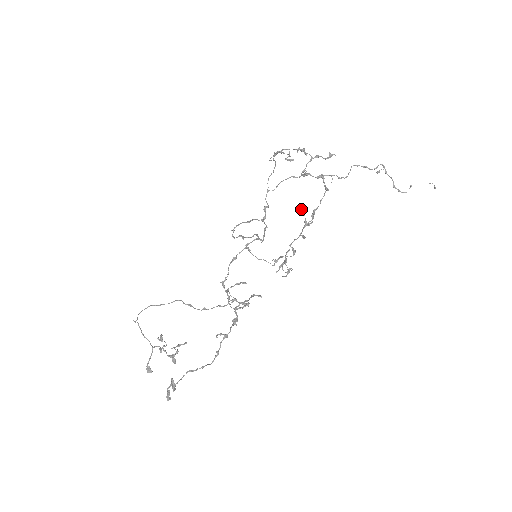
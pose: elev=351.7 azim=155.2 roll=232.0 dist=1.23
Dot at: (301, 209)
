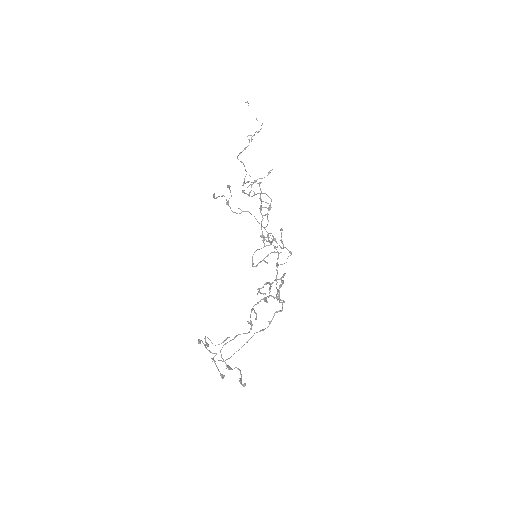
Dot at: (261, 208)
